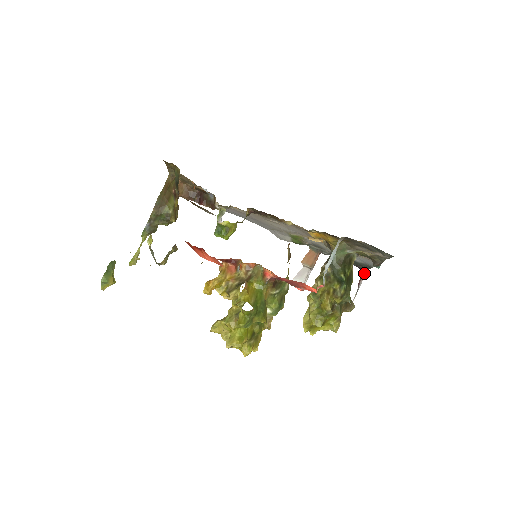
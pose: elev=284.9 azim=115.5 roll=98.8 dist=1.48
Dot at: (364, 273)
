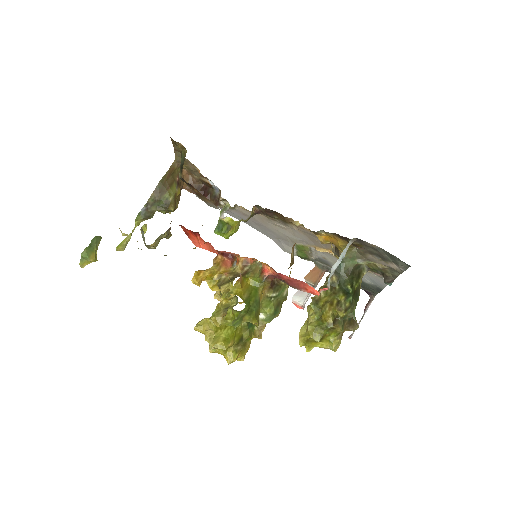
Dot at: (372, 298)
